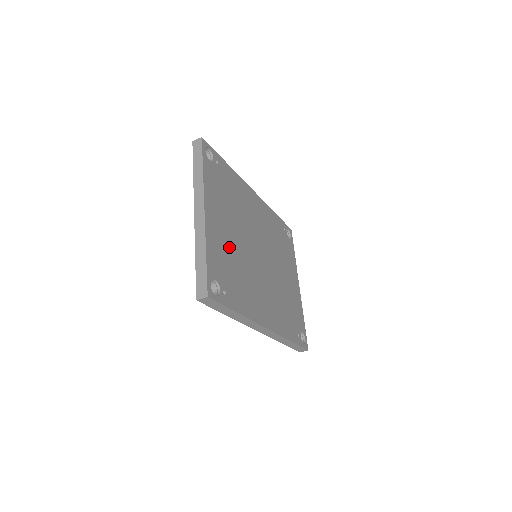
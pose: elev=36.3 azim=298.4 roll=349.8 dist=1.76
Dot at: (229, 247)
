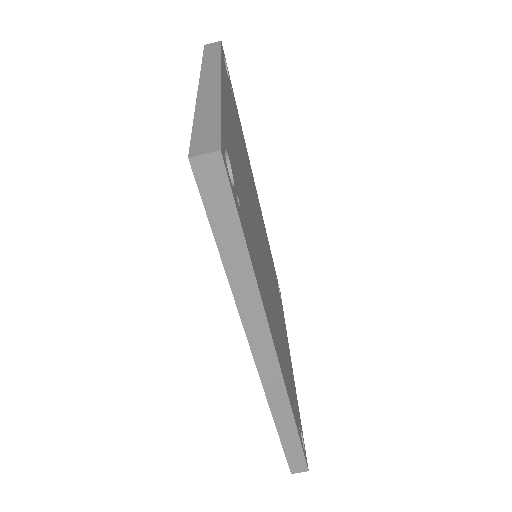
Dot at: (241, 173)
